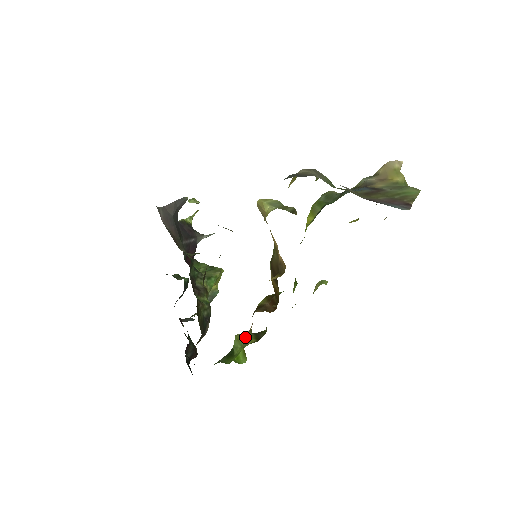
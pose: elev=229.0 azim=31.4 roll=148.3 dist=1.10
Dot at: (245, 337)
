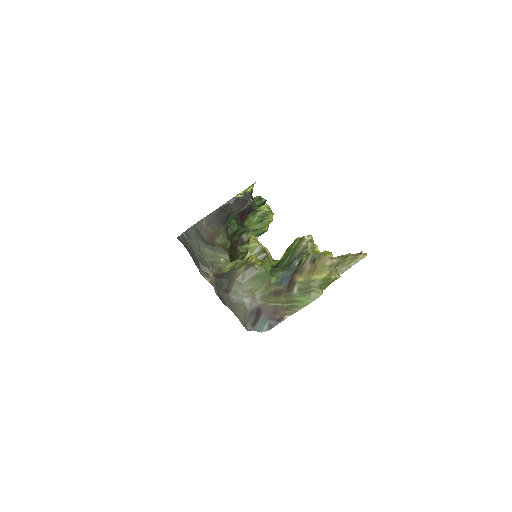
Dot at: occluded
